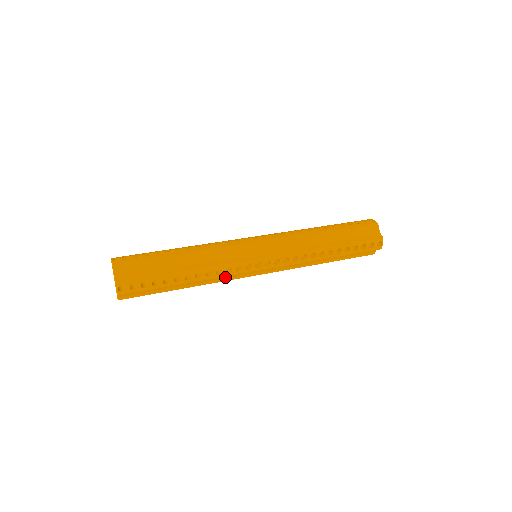
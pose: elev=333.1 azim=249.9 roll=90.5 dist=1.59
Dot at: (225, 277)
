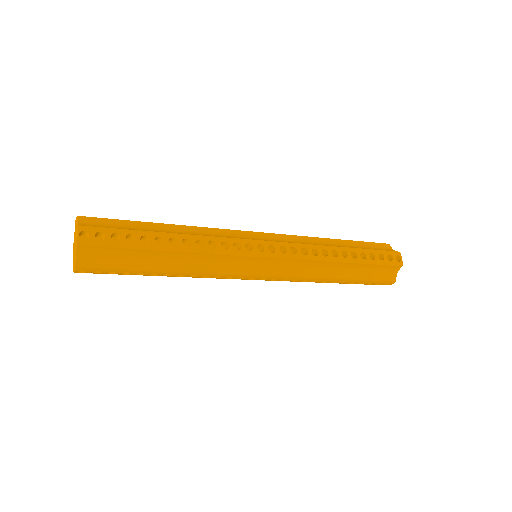
Dot at: (219, 265)
